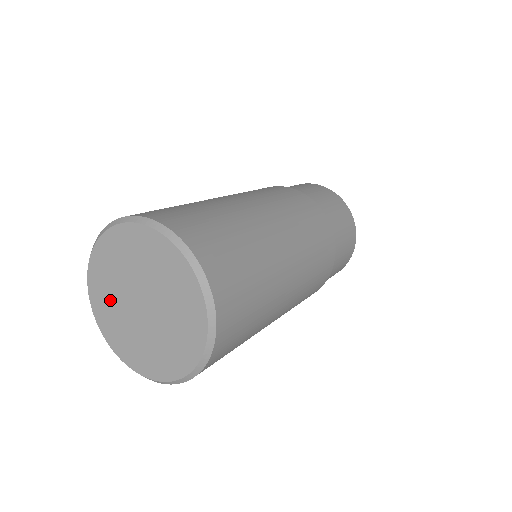
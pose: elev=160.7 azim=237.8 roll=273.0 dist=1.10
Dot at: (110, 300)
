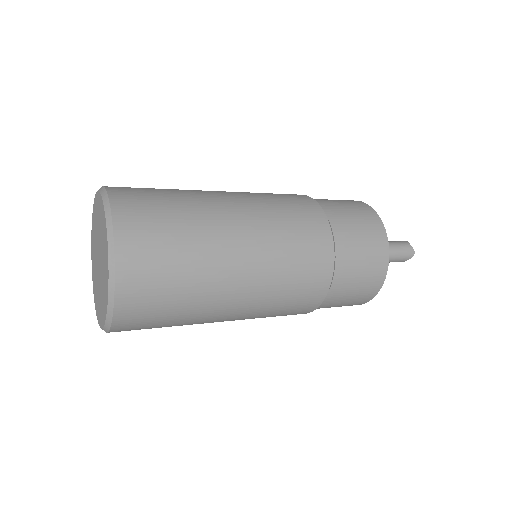
Dot at: (94, 238)
